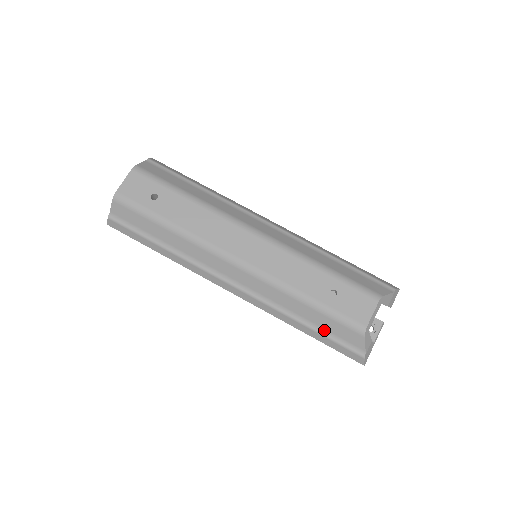
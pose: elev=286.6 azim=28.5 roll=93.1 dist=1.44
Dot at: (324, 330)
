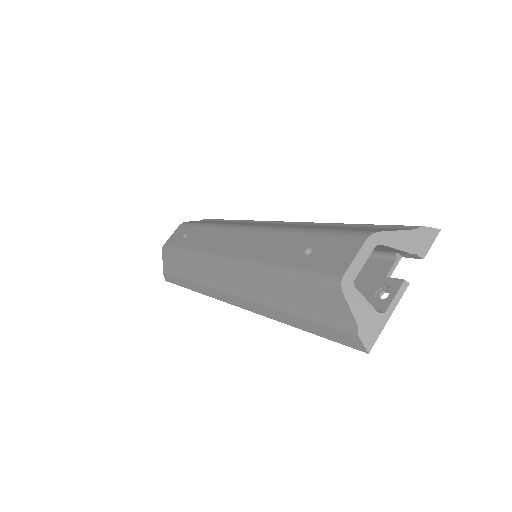
Dot at: (305, 309)
